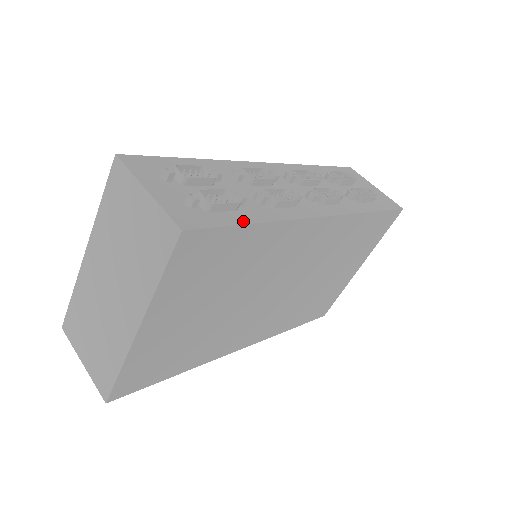
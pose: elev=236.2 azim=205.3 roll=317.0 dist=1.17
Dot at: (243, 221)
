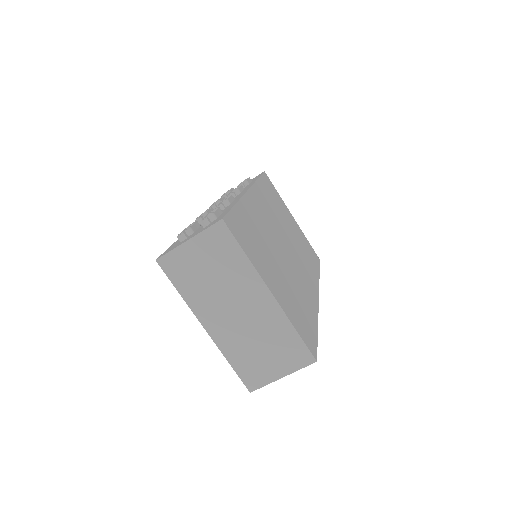
Dot at: occluded
